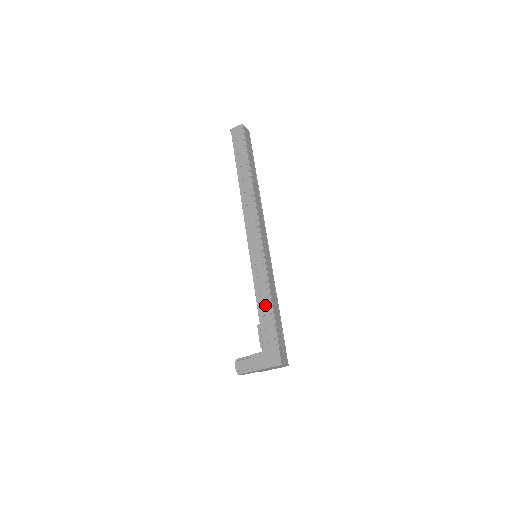
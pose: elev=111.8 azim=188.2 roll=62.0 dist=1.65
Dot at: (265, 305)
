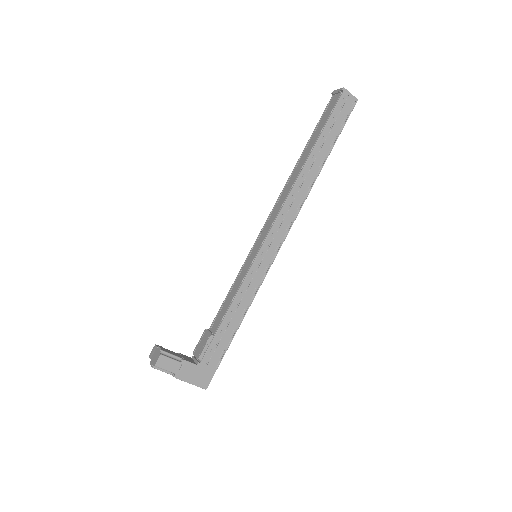
Dot at: (233, 322)
